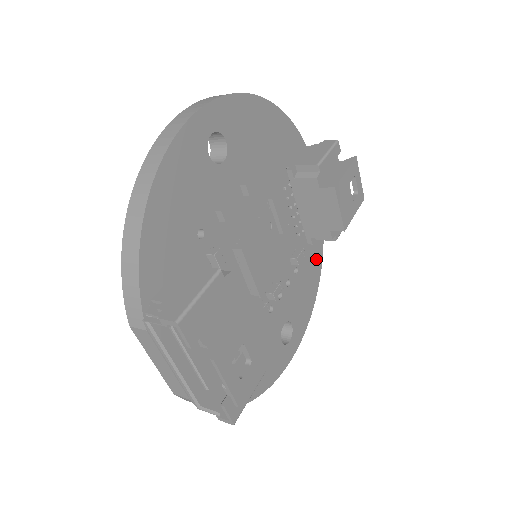
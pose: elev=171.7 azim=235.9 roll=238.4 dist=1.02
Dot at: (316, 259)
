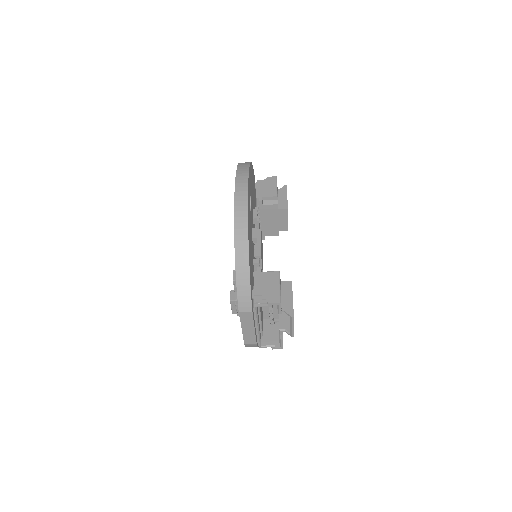
Dot at: occluded
